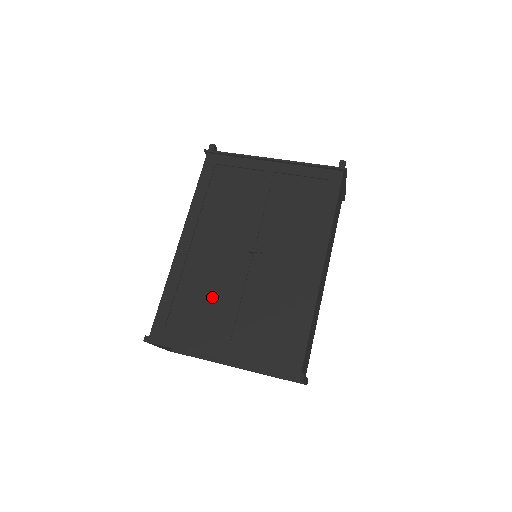
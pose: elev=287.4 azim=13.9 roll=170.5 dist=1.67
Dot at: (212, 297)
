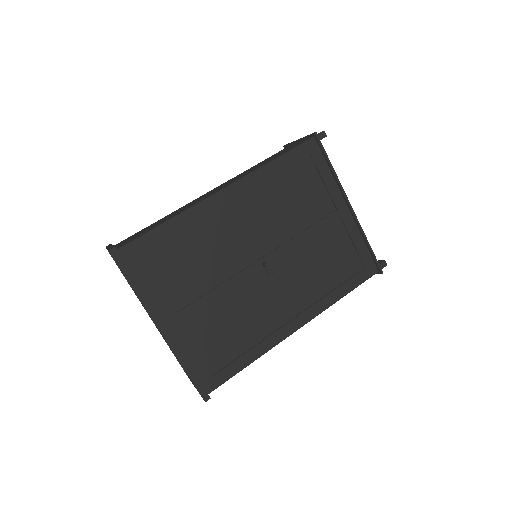
Dot at: (200, 269)
